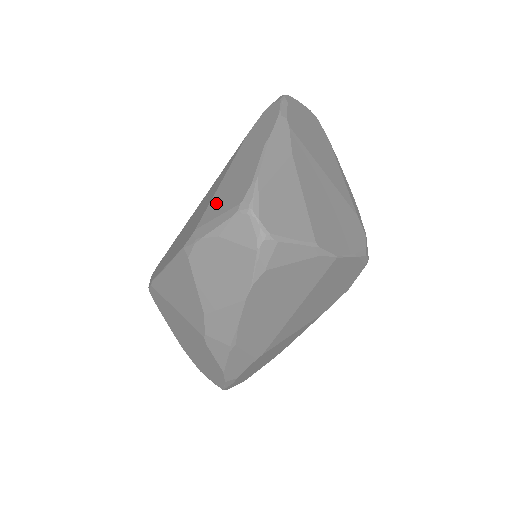
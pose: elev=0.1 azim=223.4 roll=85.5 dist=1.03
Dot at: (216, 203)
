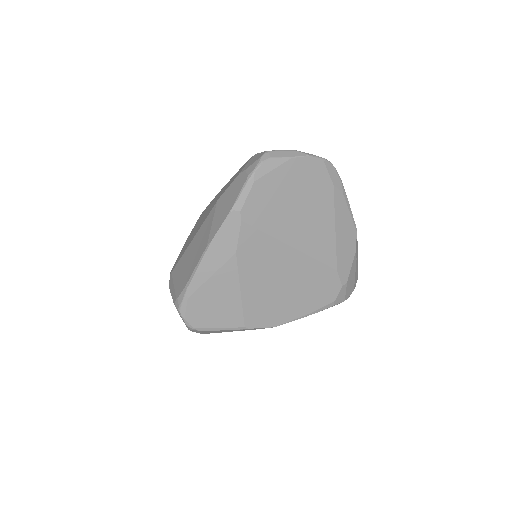
Dot at: (181, 265)
